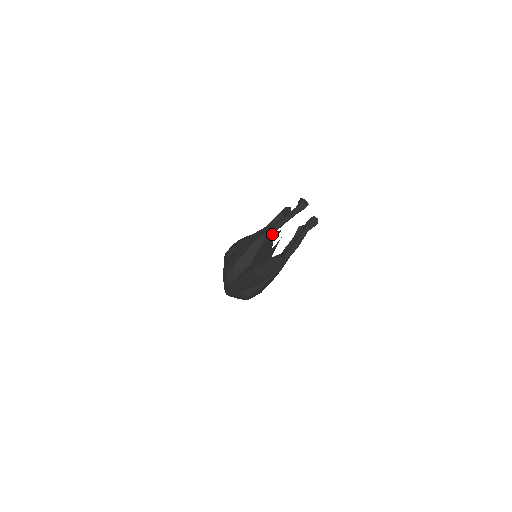
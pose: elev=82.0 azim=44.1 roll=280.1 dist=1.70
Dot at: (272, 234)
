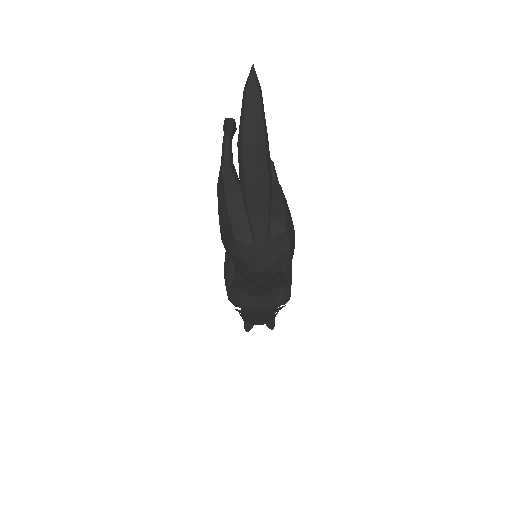
Dot at: (232, 160)
